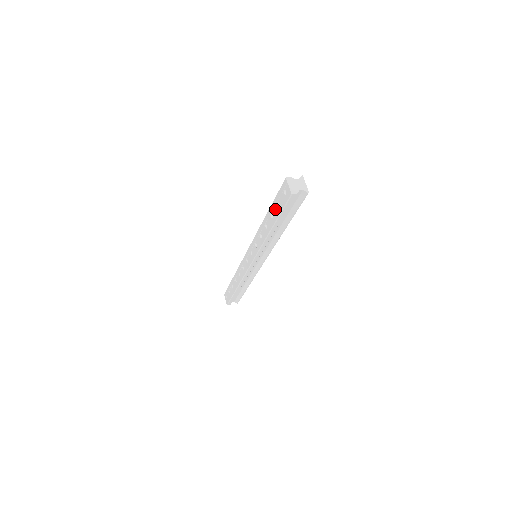
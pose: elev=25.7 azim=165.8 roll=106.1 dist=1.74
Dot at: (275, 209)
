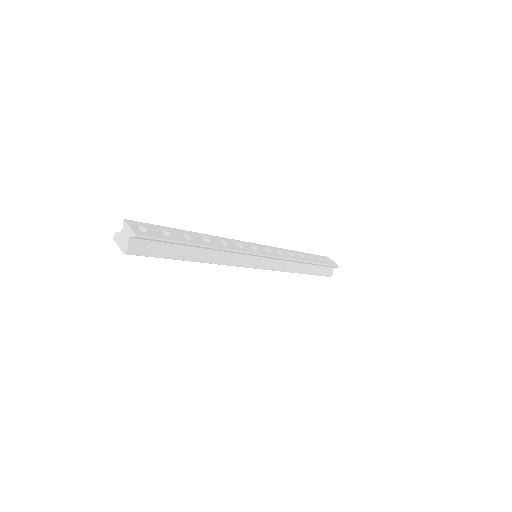
Dot at: occluded
